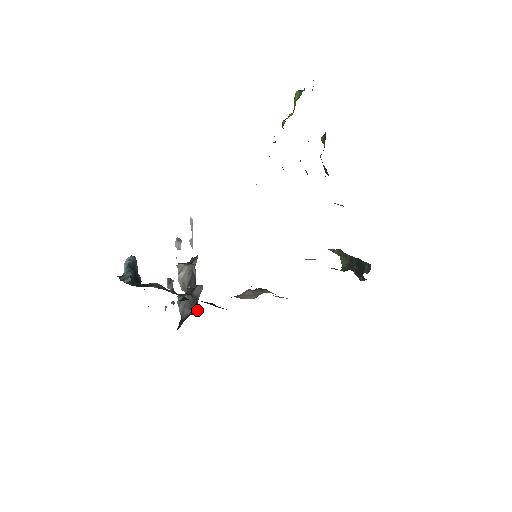
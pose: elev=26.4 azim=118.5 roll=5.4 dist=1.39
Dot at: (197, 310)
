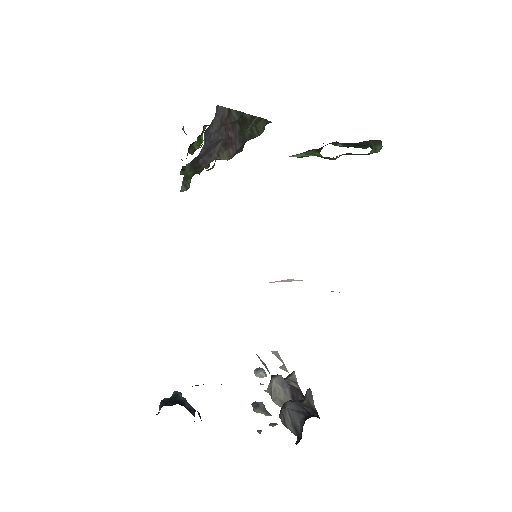
Dot at: (315, 416)
